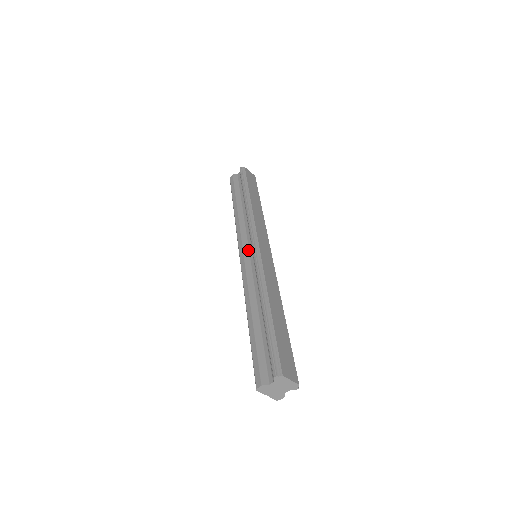
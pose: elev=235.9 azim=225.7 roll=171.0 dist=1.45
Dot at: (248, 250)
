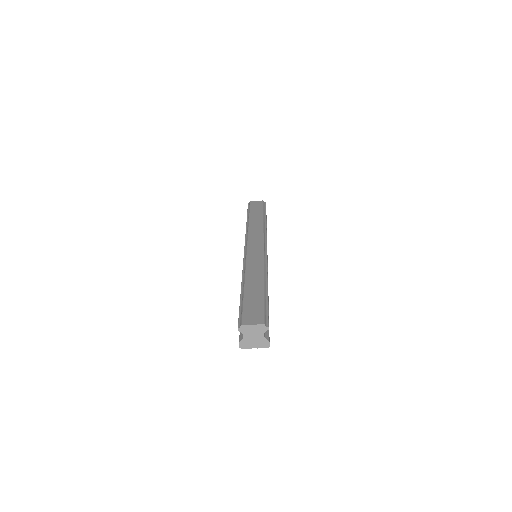
Dot at: occluded
